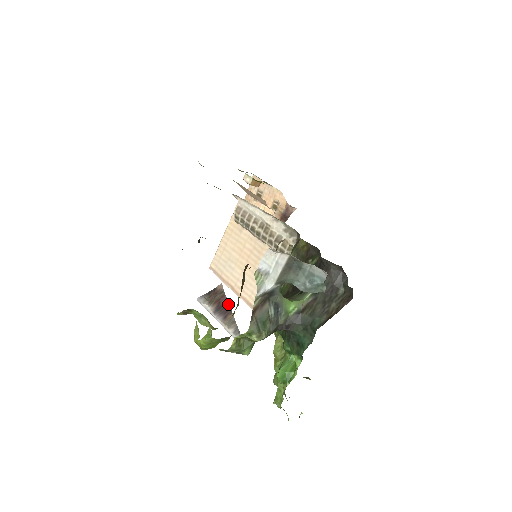
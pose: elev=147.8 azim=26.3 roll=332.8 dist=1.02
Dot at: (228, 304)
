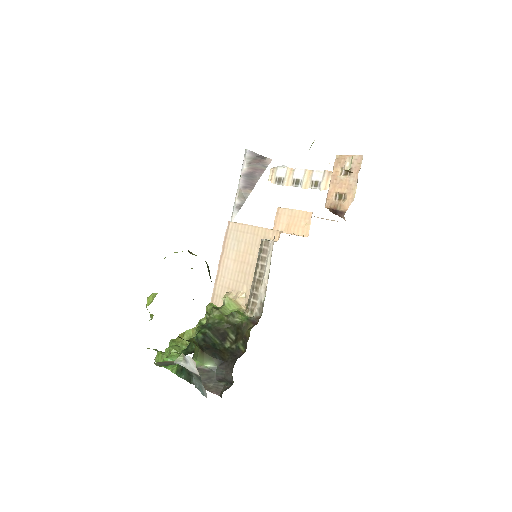
Dot at: occluded
